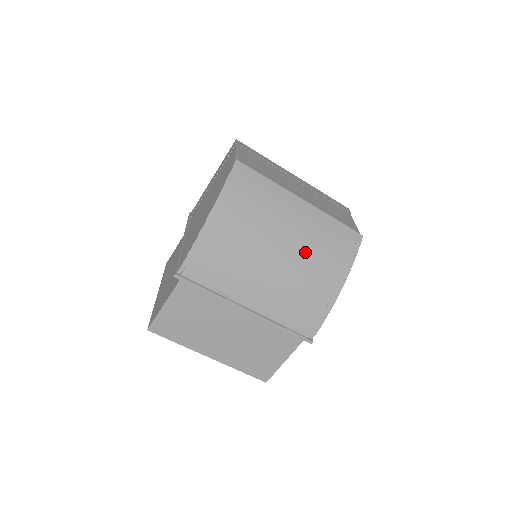
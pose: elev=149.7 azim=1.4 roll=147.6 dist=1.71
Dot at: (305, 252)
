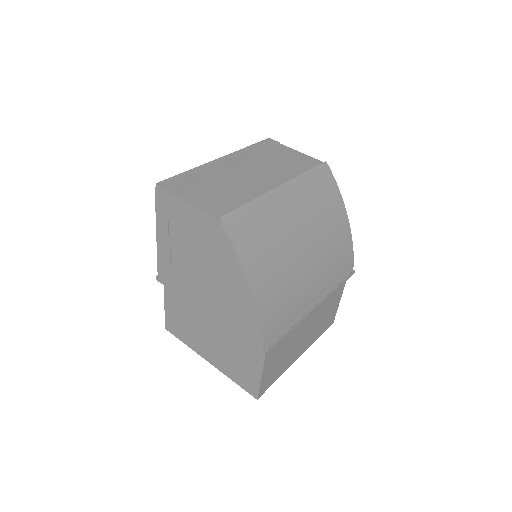
Dot at: (315, 224)
